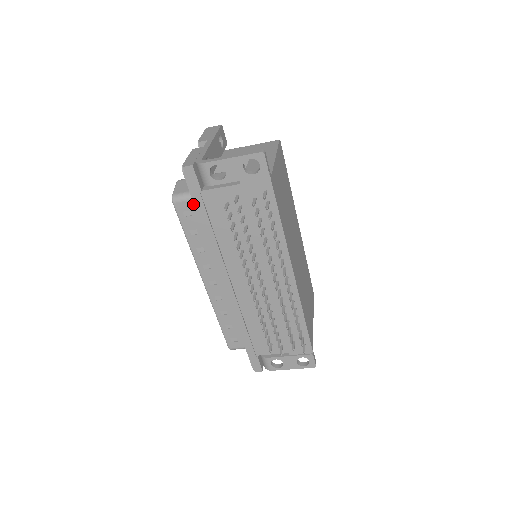
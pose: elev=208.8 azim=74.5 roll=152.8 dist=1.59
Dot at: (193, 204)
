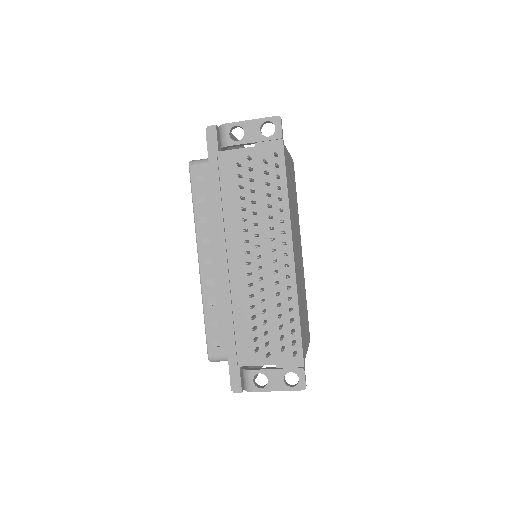
Dot at: (208, 168)
